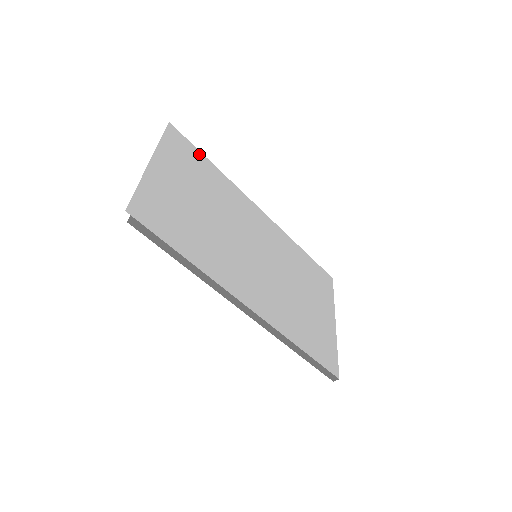
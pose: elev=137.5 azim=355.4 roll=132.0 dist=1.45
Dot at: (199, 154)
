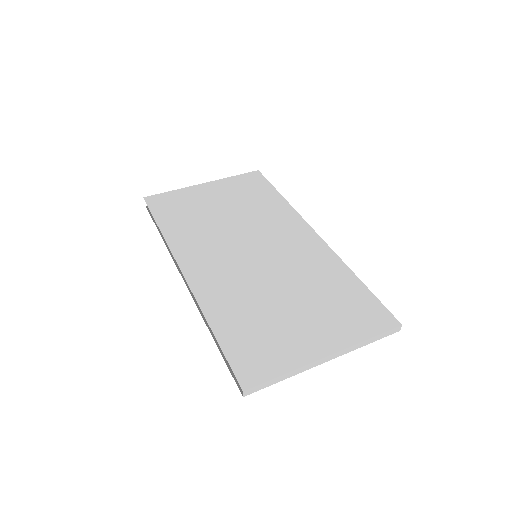
Dot at: (270, 188)
